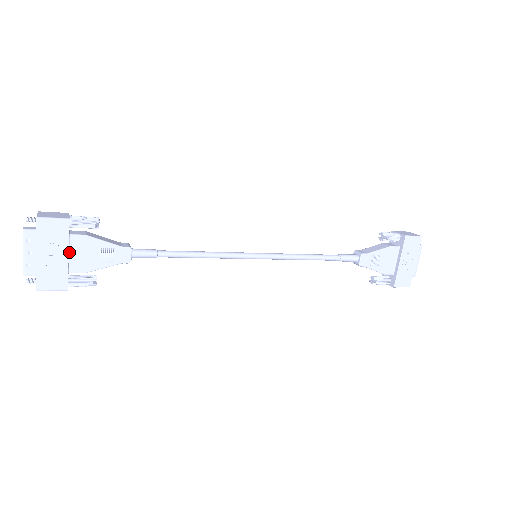
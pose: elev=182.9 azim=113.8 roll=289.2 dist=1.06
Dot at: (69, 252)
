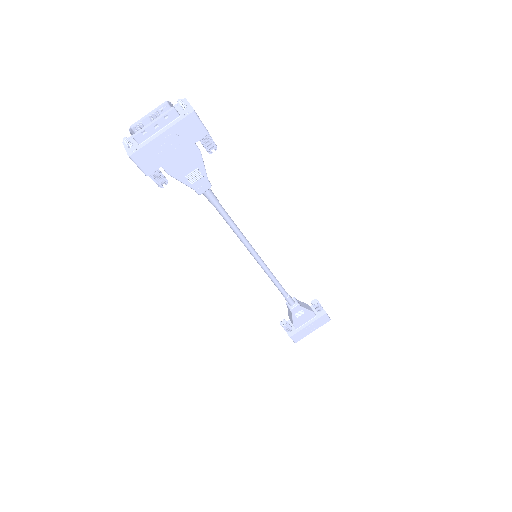
Dot at: (178, 151)
